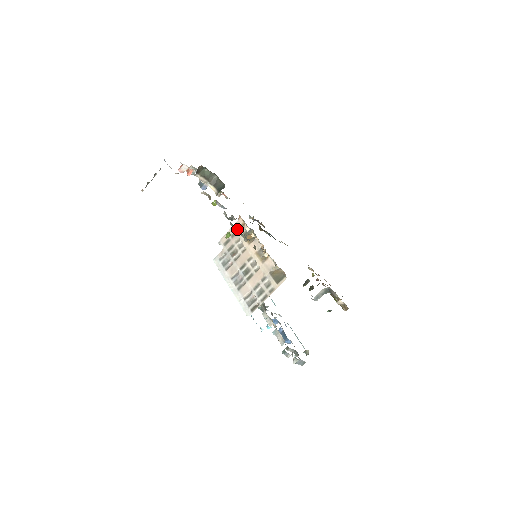
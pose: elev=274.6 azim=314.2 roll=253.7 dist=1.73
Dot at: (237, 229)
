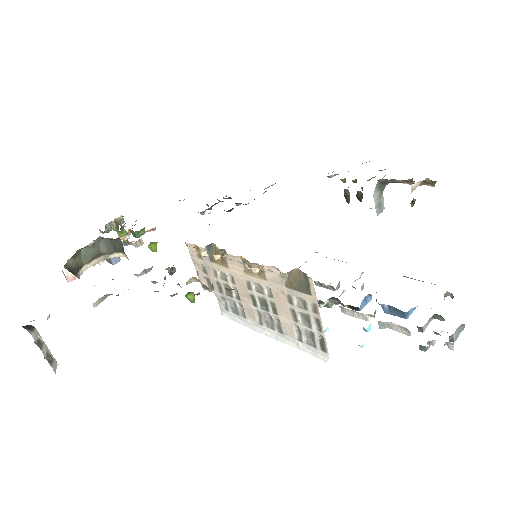
Dot at: occluded
